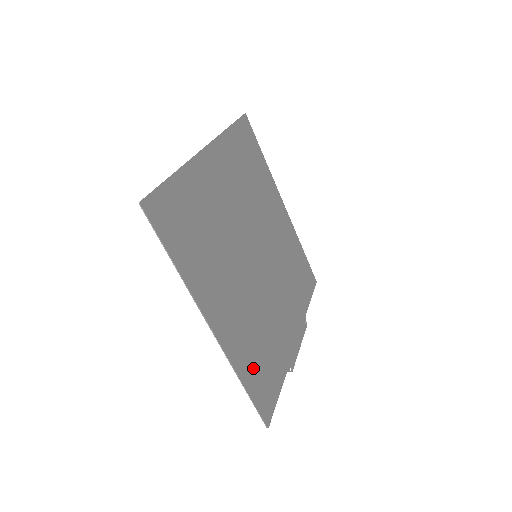
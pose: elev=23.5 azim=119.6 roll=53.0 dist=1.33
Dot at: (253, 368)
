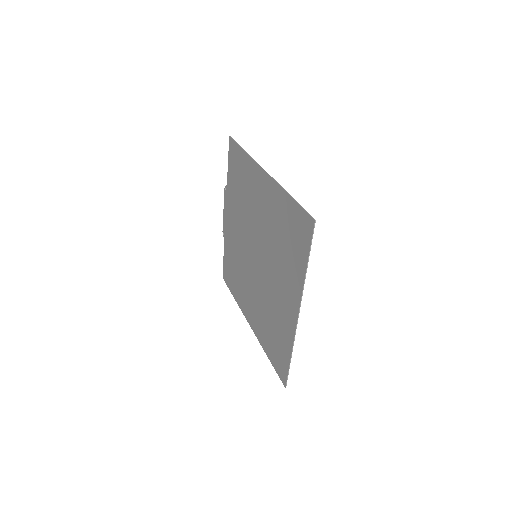
Dot at: (235, 285)
